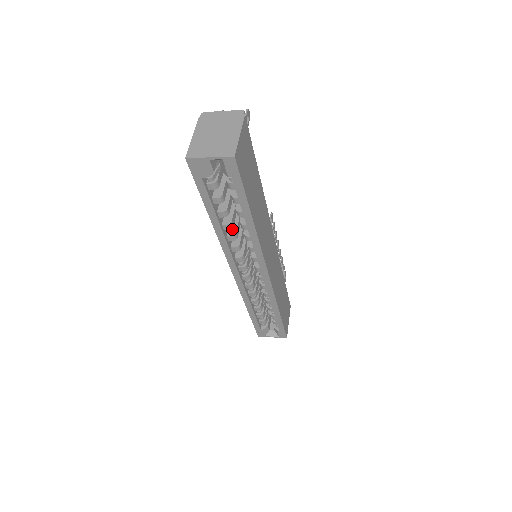
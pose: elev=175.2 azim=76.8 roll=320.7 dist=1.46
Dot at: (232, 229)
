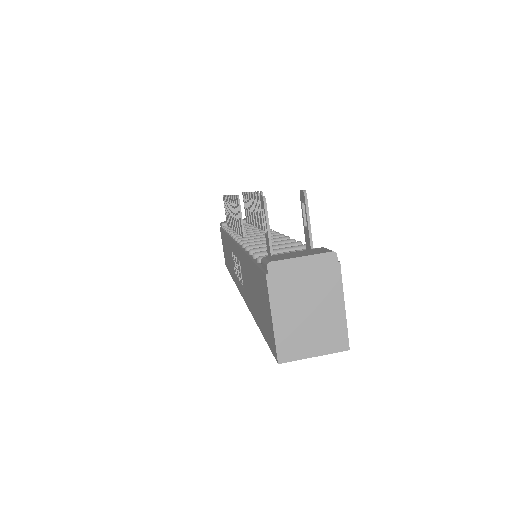
Dot at: occluded
